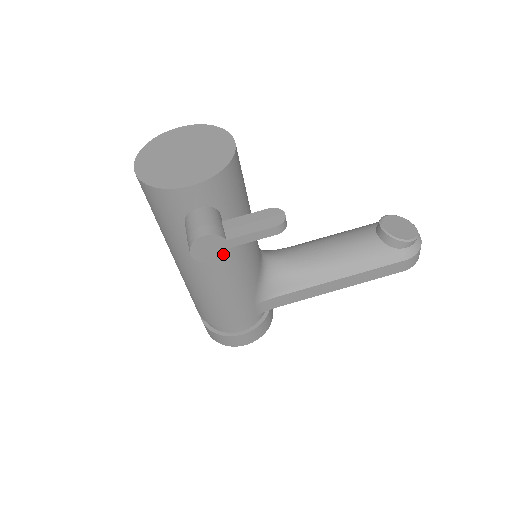
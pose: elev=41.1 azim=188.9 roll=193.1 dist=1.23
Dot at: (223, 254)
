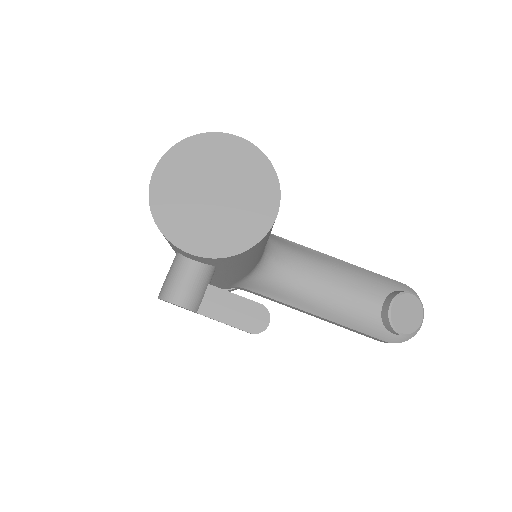
Dot at: occluded
